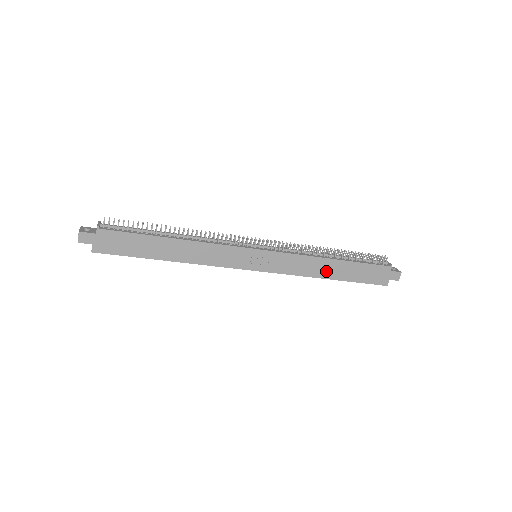
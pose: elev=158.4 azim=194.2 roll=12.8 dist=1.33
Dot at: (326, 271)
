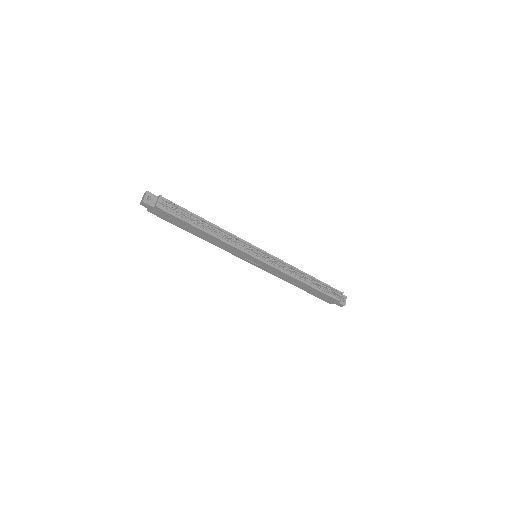
Dot at: (296, 284)
